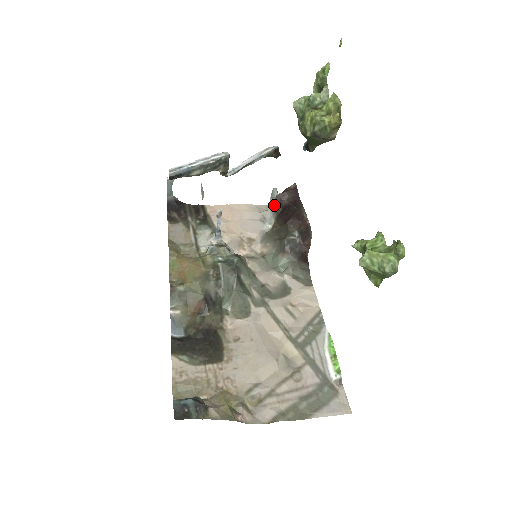
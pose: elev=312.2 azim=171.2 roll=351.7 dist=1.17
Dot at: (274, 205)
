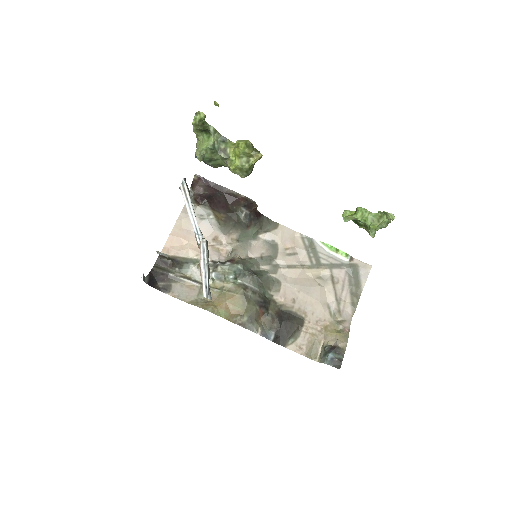
Dot at: (198, 202)
